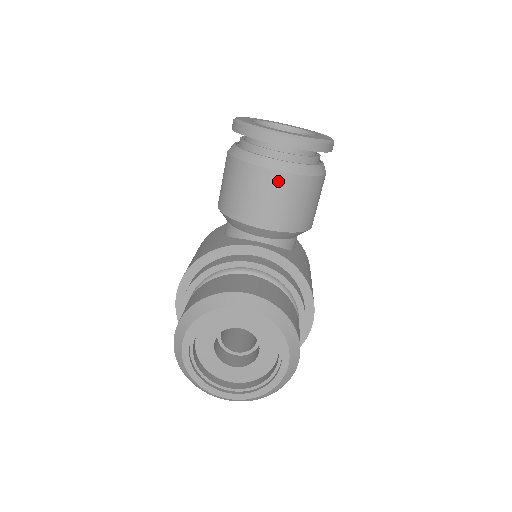
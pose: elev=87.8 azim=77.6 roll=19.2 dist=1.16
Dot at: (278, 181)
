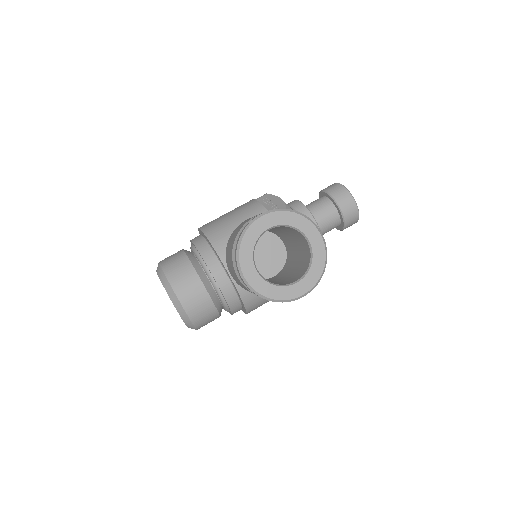
Dot at: (238, 280)
